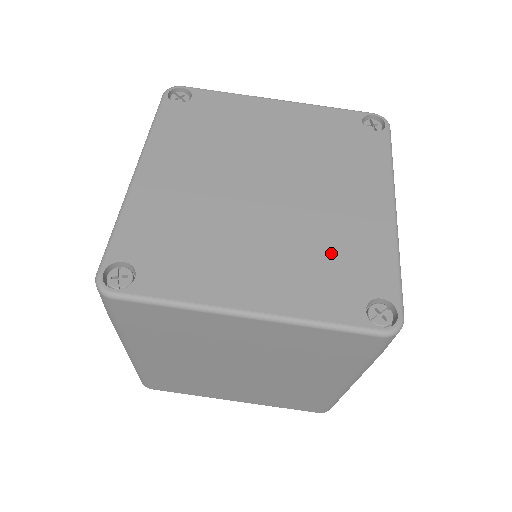
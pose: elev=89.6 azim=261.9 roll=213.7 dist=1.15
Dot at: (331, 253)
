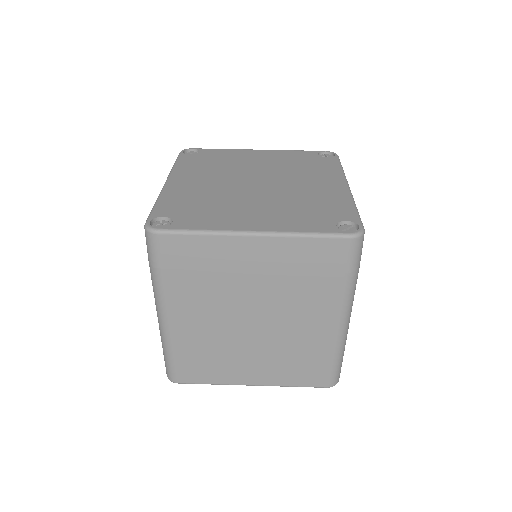
Dot at: (307, 205)
